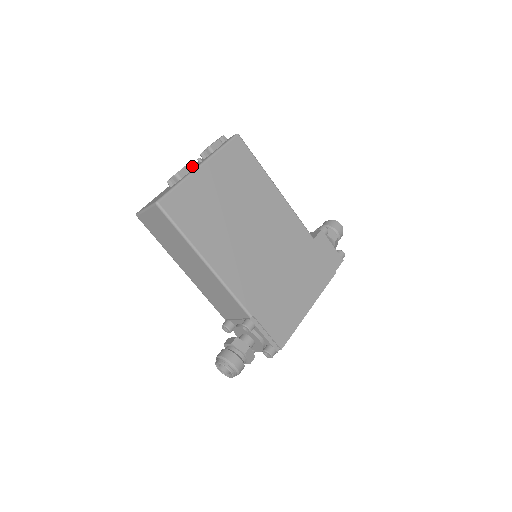
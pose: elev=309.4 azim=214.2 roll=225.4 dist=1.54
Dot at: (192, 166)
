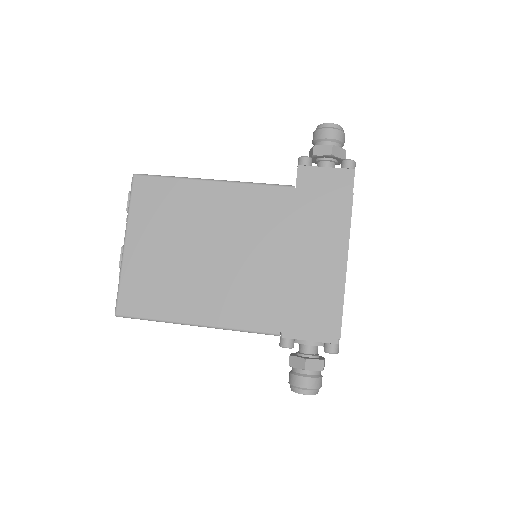
Dot at: occluded
